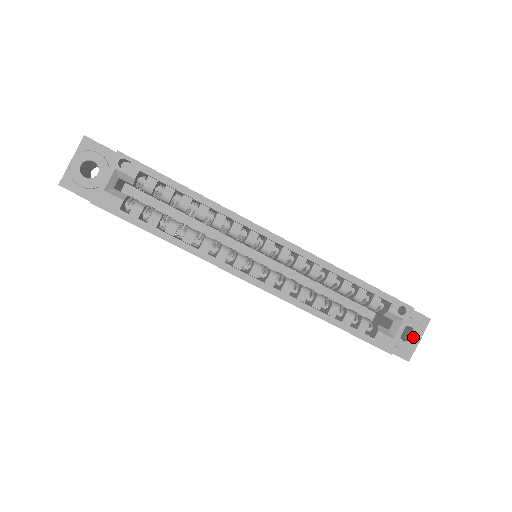
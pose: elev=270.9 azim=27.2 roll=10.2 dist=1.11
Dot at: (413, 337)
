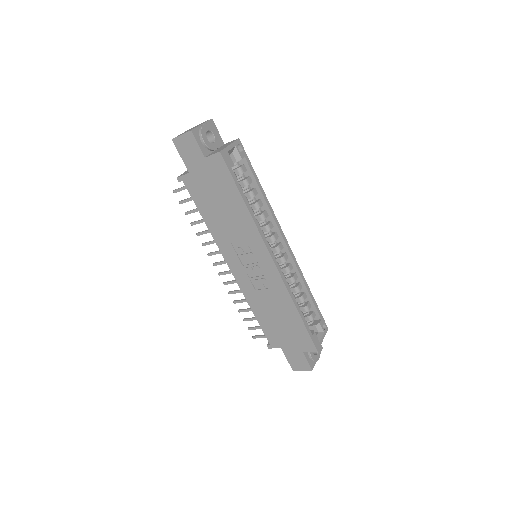
Dot at: (317, 354)
